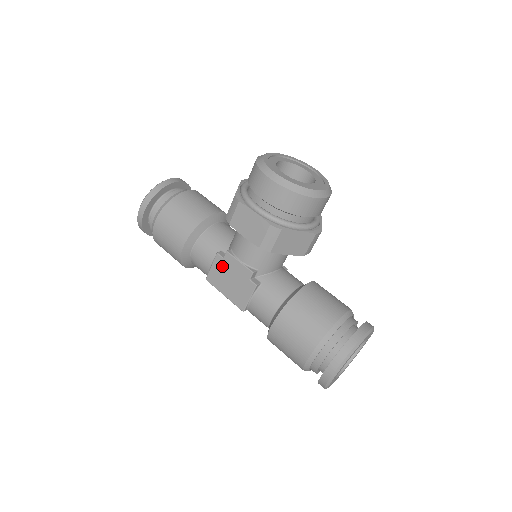
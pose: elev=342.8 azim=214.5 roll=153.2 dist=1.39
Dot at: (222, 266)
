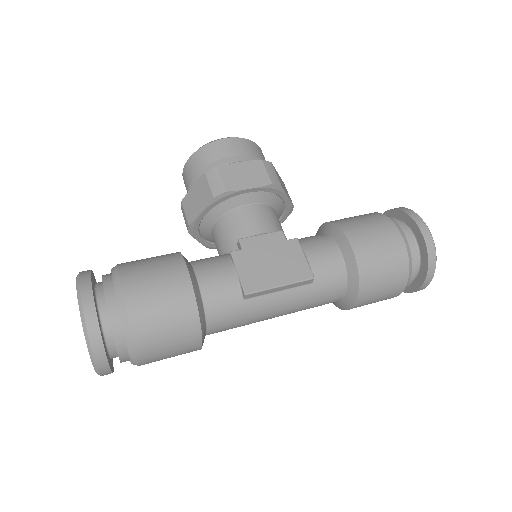
Dot at: (249, 258)
